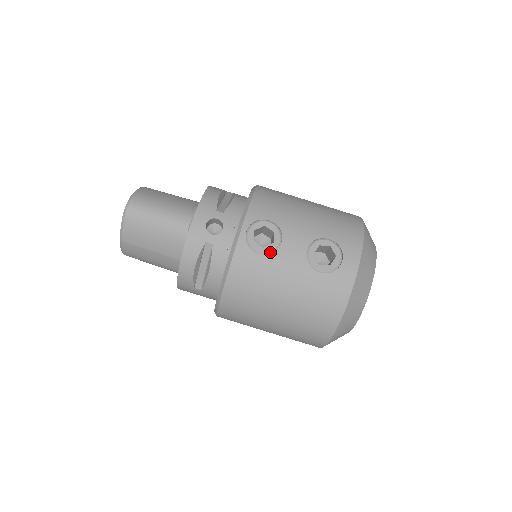
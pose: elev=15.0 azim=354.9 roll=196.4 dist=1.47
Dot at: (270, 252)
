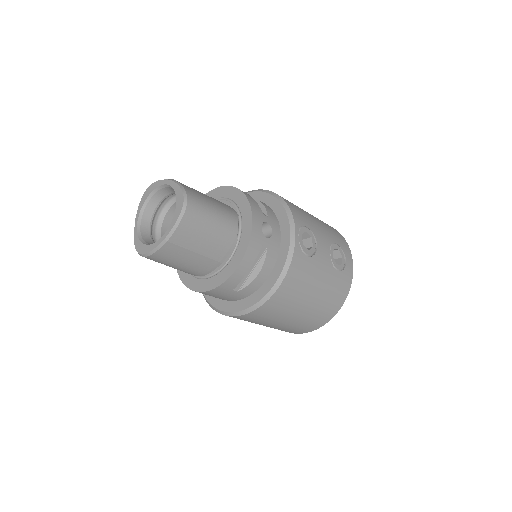
Dot at: (312, 255)
